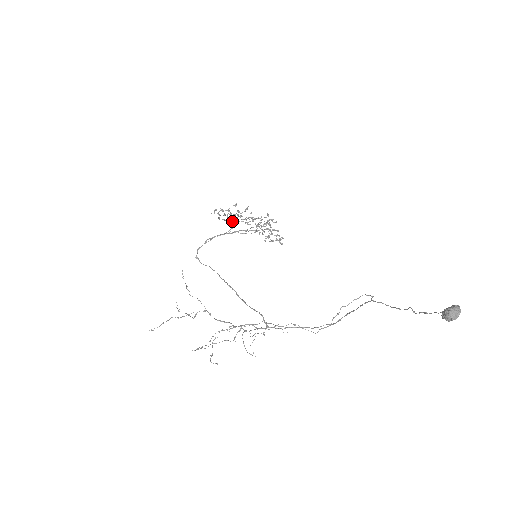
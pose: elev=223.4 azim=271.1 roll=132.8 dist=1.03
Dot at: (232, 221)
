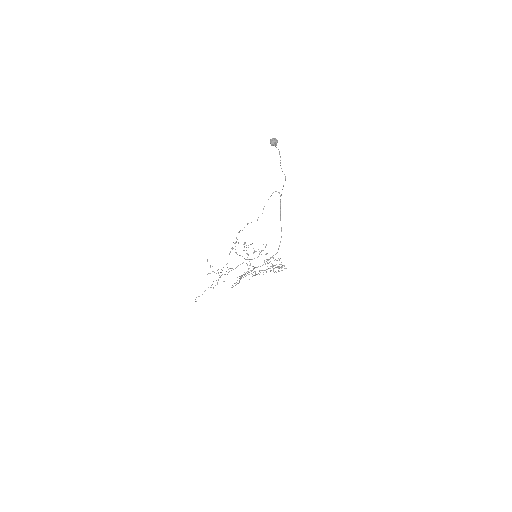
Dot at: (257, 274)
